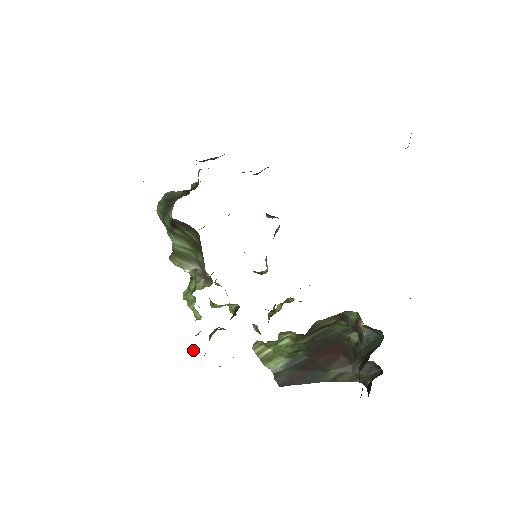
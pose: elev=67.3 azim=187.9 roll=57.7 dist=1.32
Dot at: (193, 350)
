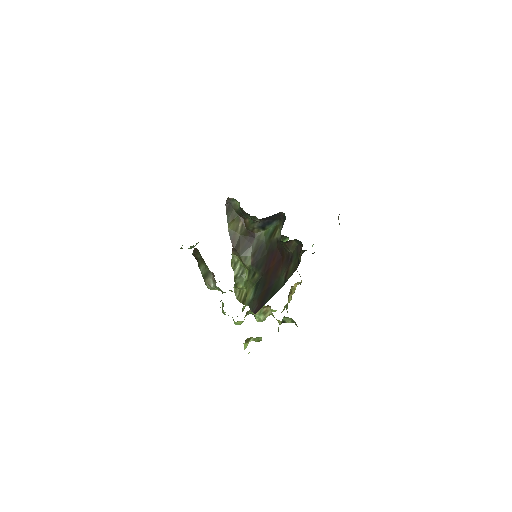
Dot at: occluded
